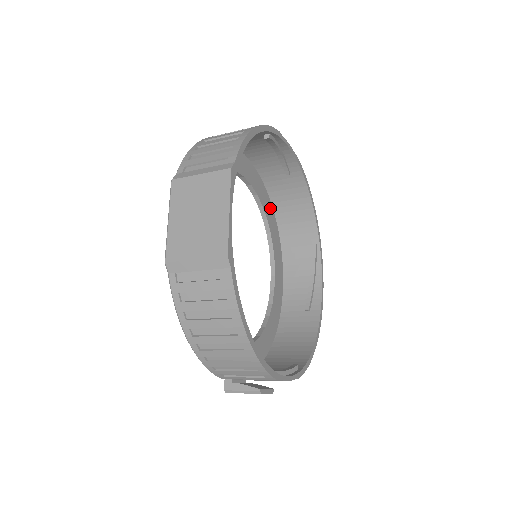
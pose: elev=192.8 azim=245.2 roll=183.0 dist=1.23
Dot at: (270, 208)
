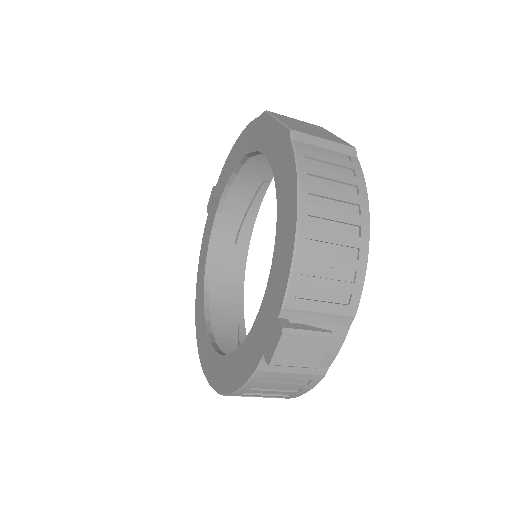
Dot at: occluded
